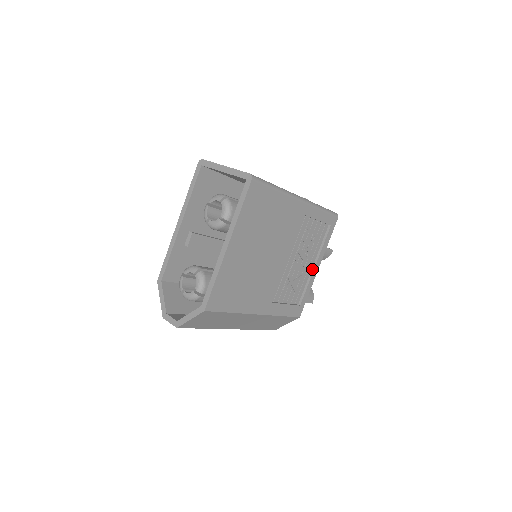
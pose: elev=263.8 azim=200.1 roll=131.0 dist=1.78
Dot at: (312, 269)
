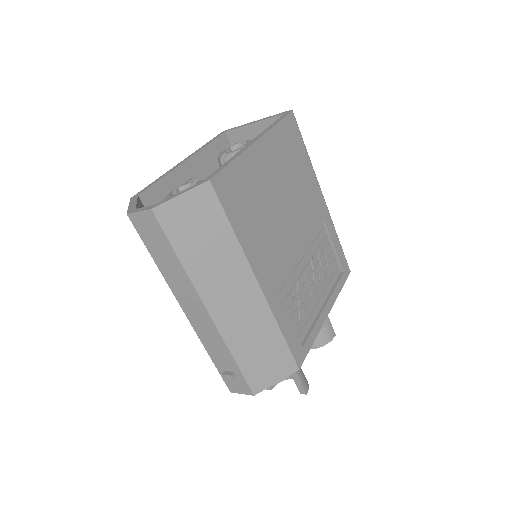
Dot at: (320, 309)
